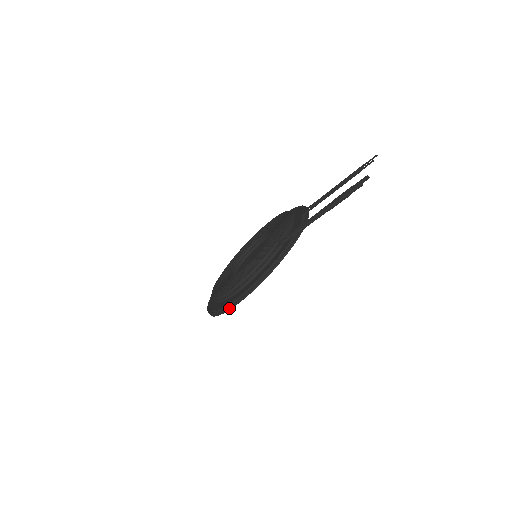
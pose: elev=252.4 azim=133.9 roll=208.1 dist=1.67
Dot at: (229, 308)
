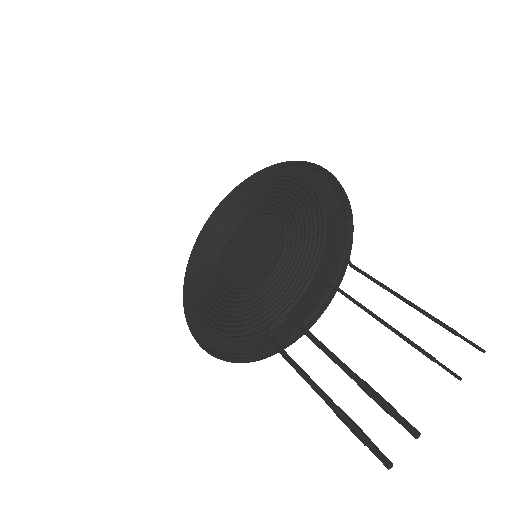
Dot at: (196, 340)
